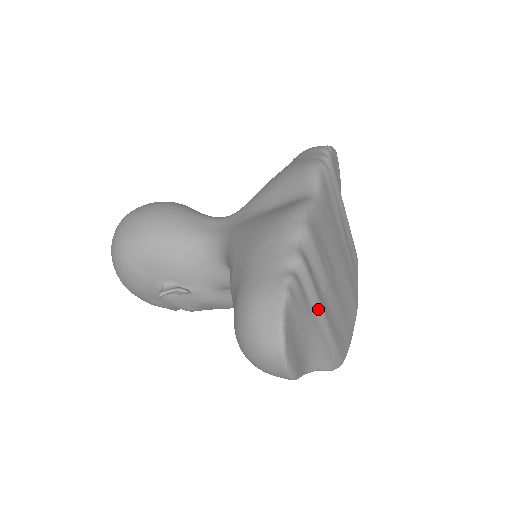
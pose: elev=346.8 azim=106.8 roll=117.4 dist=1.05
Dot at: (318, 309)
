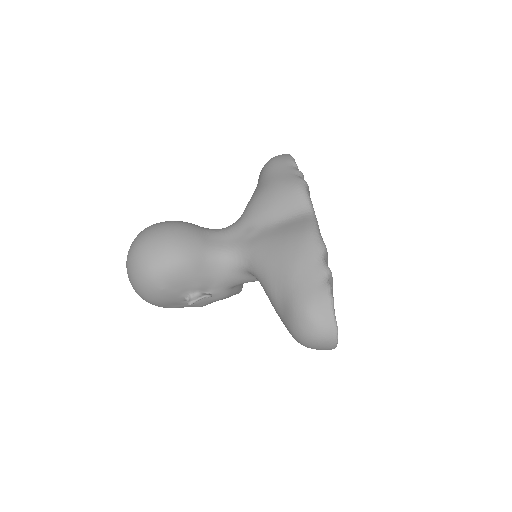
Dot at: occluded
